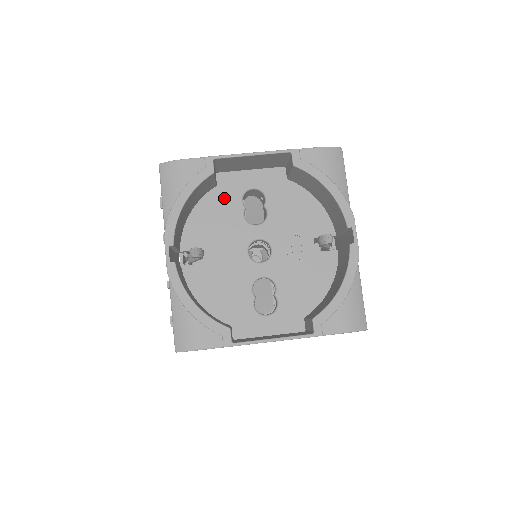
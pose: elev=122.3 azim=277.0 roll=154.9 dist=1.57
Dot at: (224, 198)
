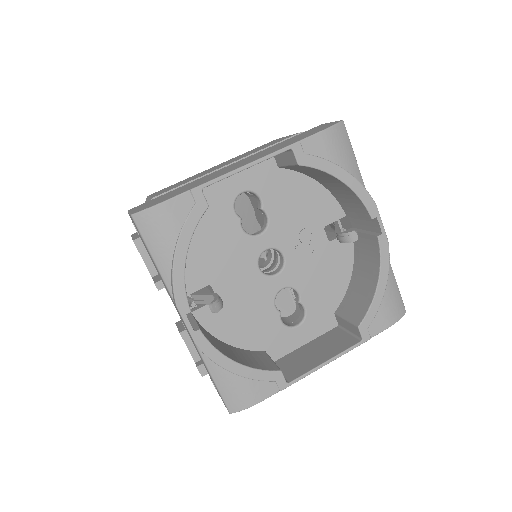
Dot at: (213, 216)
